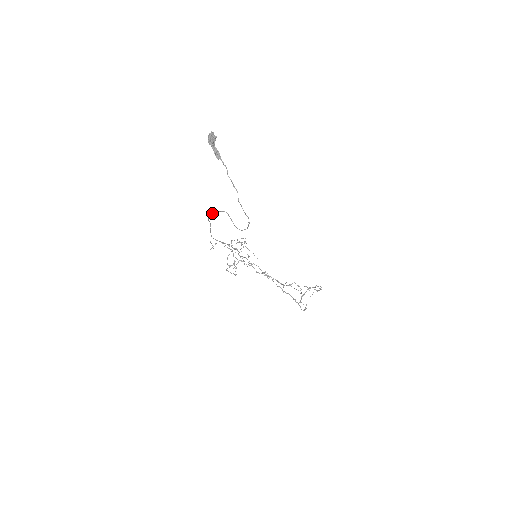
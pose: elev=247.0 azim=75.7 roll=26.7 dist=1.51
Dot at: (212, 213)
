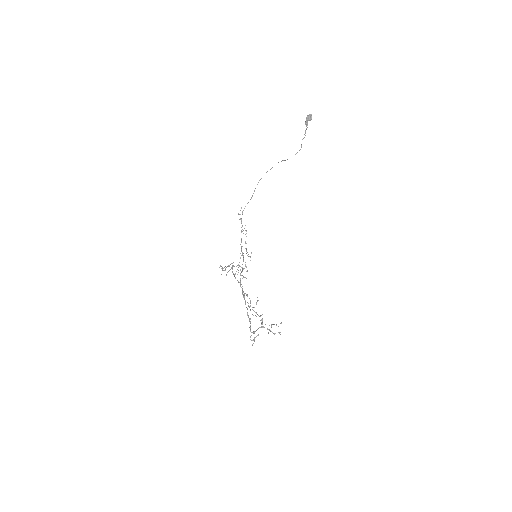
Dot at: (267, 171)
